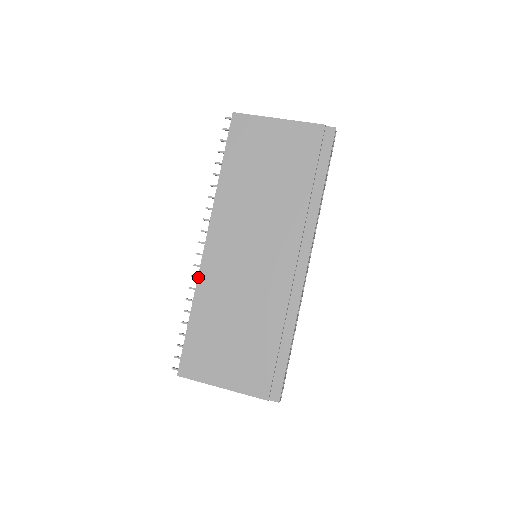
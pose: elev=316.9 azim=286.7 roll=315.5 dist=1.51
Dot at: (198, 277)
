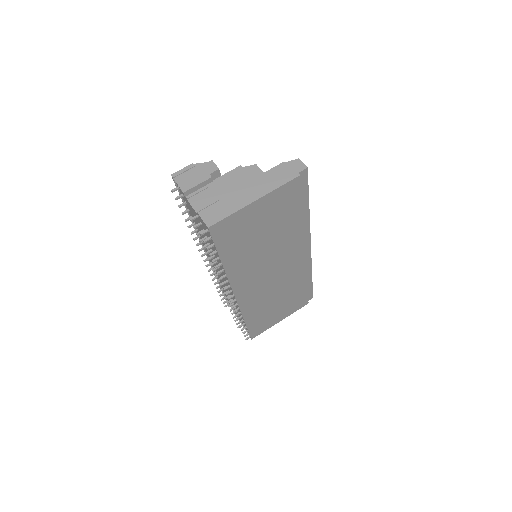
Dot at: (240, 310)
